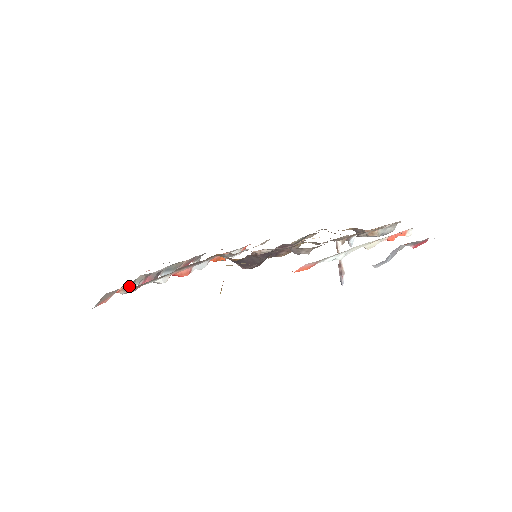
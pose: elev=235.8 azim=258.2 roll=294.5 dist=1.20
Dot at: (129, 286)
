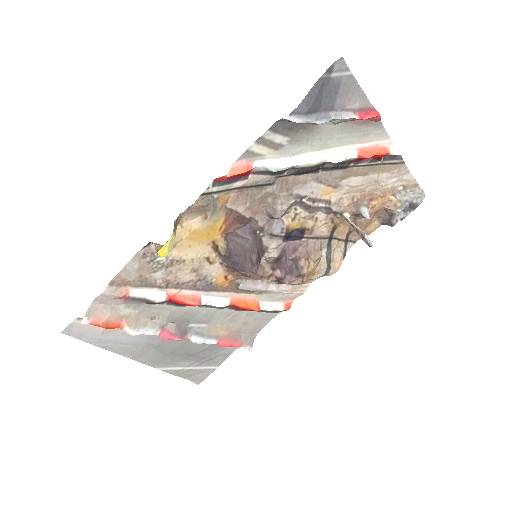
Dot at: (136, 324)
